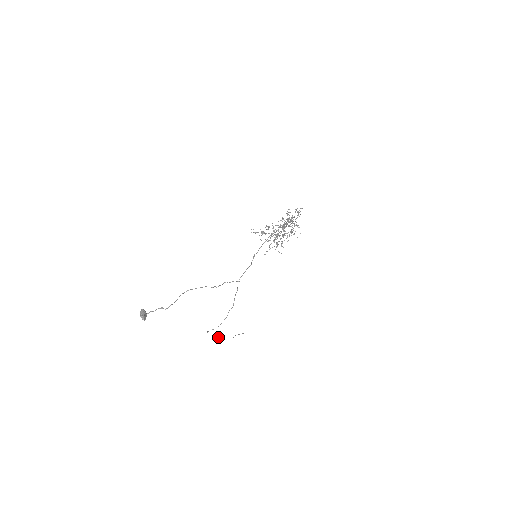
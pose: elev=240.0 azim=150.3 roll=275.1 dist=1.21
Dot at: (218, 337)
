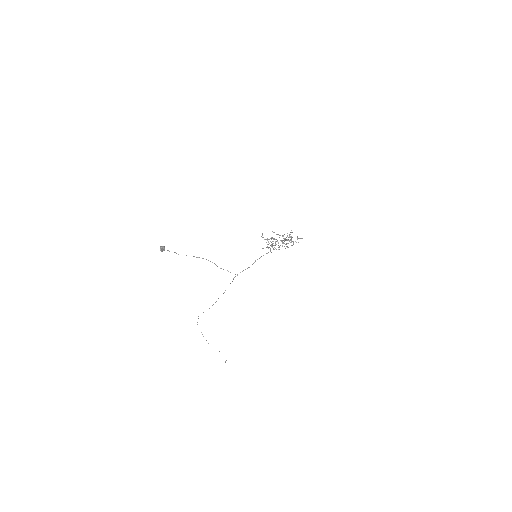
Dot at: occluded
